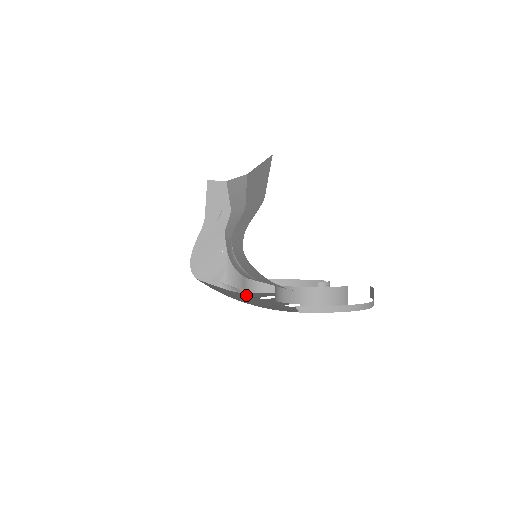
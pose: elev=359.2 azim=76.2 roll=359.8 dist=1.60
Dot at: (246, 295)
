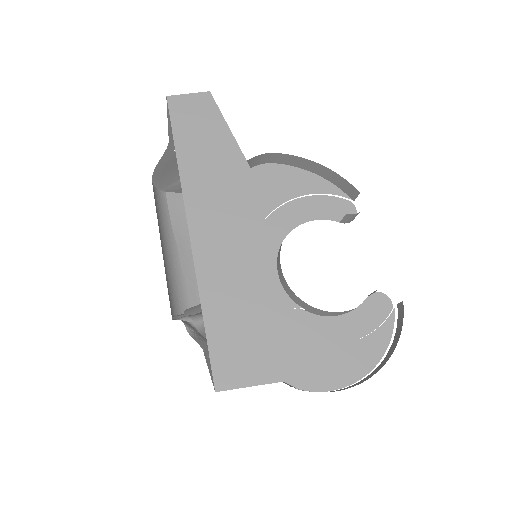
Dot at: occluded
